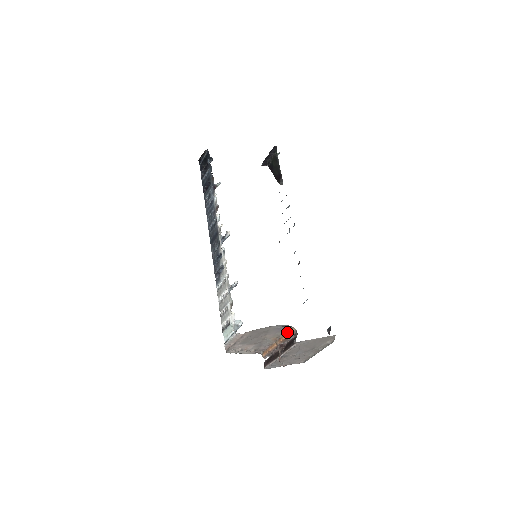
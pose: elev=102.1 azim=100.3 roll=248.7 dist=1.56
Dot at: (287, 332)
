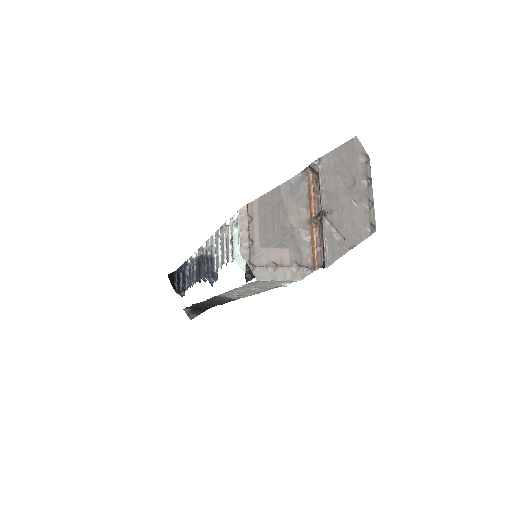
Dot at: (308, 192)
